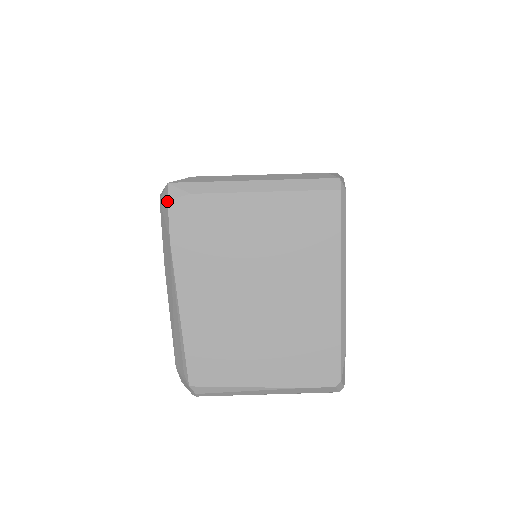
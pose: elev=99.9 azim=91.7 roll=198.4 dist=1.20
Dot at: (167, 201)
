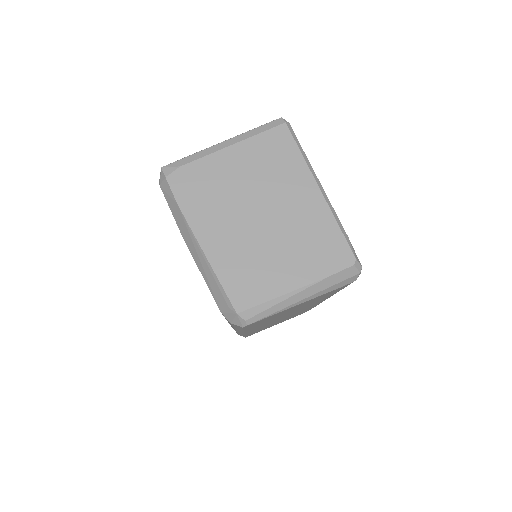
Dot at: (165, 178)
